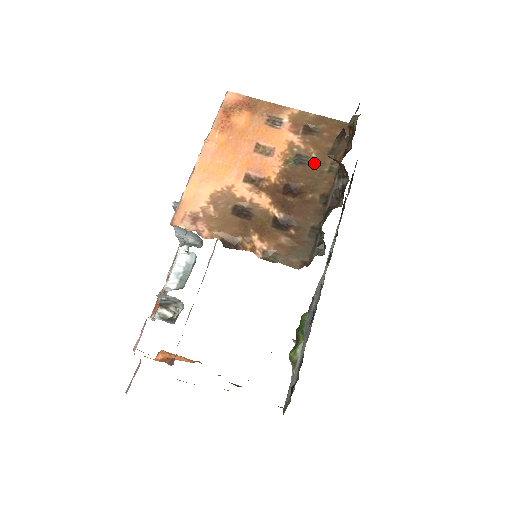
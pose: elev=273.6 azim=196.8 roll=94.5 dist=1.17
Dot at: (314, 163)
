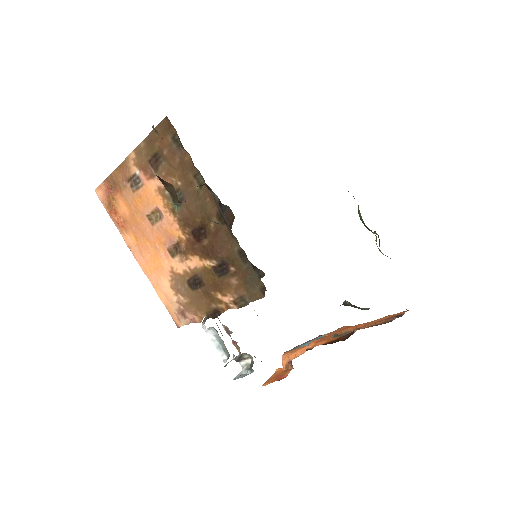
Dot at: (186, 191)
